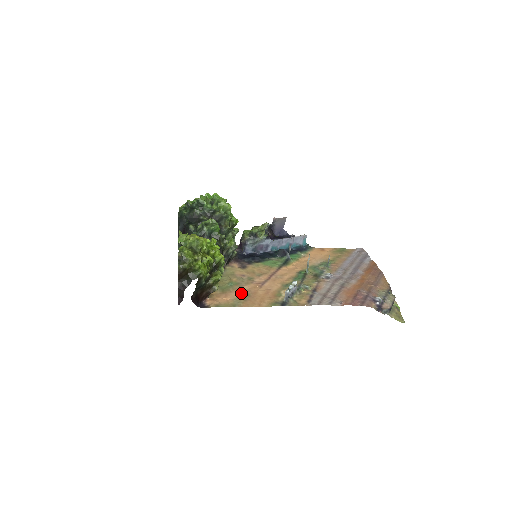
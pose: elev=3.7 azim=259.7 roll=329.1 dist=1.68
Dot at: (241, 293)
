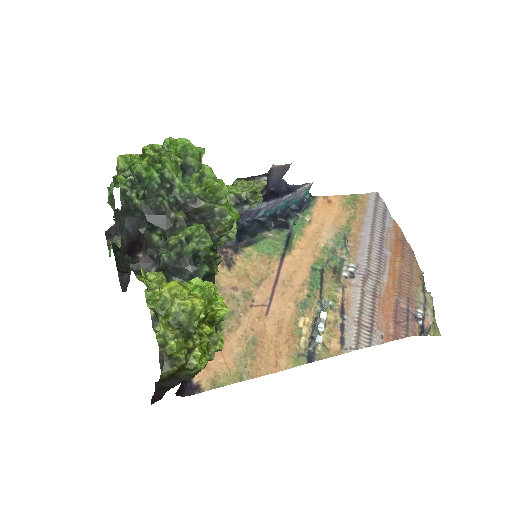
Dot at: (243, 339)
